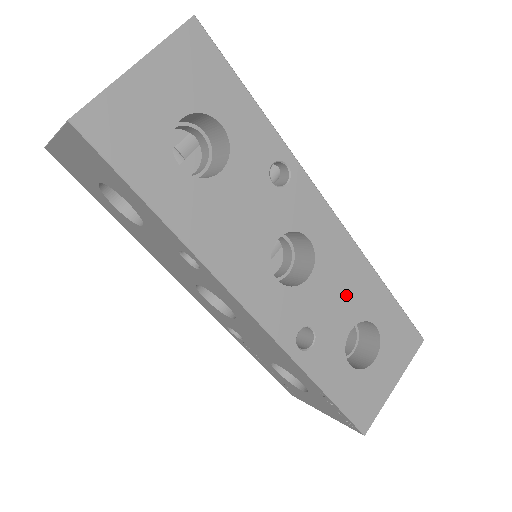
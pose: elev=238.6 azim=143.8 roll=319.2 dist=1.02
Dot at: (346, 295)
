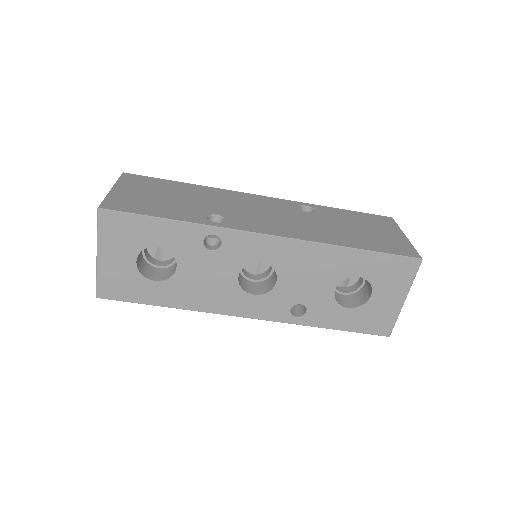
Dot at: (316, 274)
